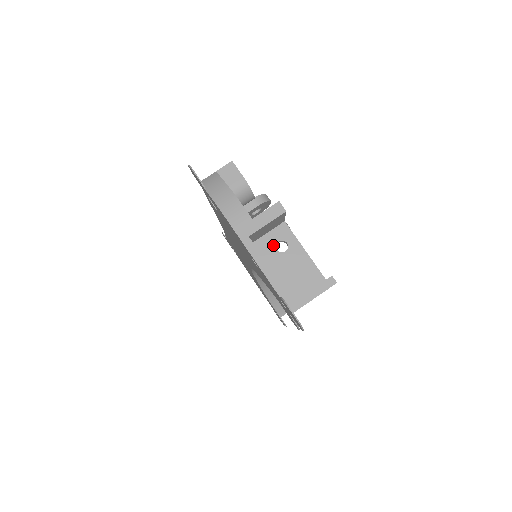
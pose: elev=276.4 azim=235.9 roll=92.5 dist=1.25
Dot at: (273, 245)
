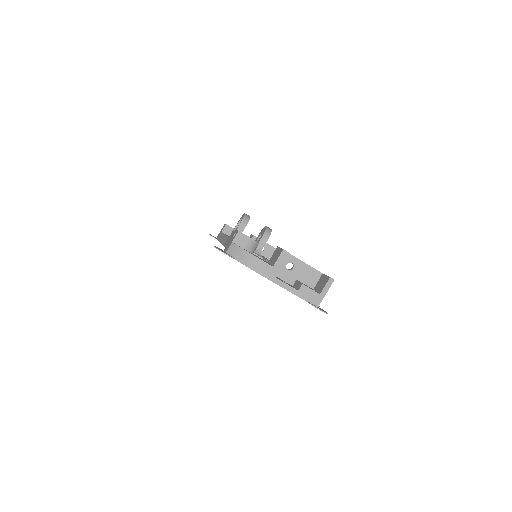
Dot at: (284, 268)
